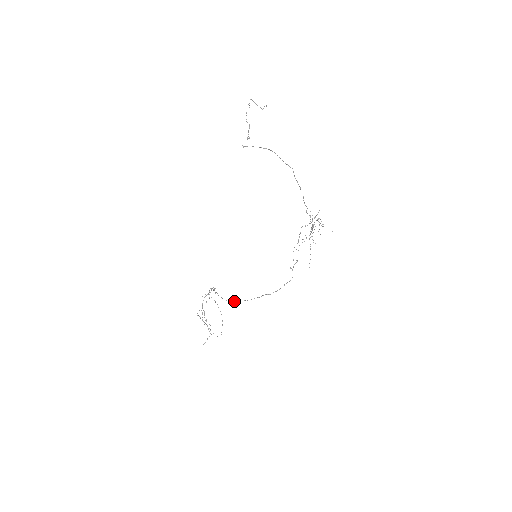
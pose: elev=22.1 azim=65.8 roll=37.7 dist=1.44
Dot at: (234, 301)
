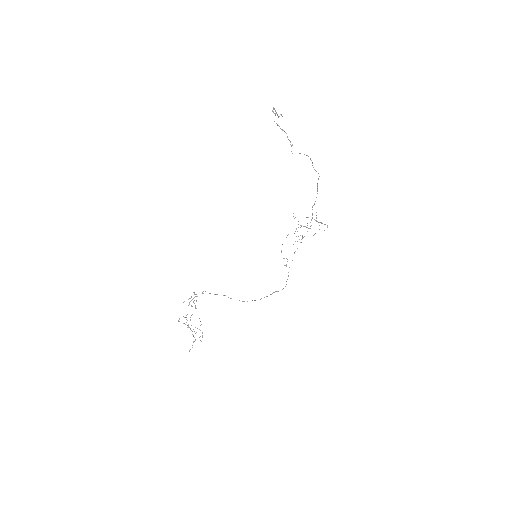
Dot at: occluded
